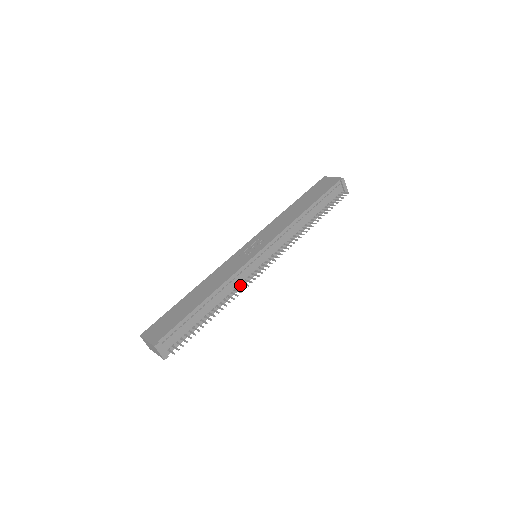
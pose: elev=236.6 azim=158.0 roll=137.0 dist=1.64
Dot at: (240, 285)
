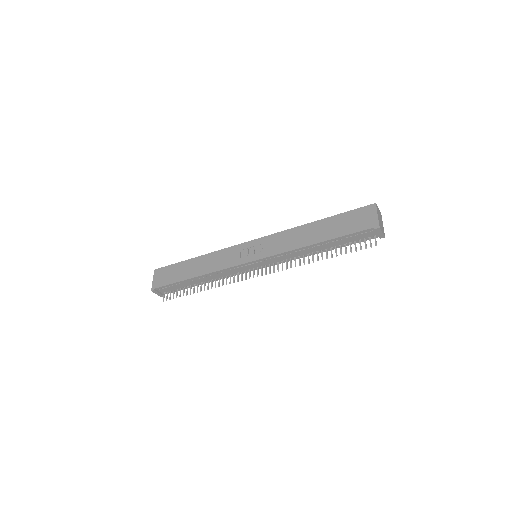
Dot at: (229, 275)
